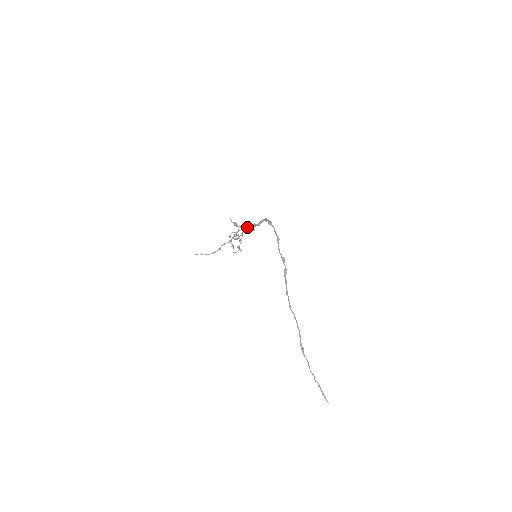
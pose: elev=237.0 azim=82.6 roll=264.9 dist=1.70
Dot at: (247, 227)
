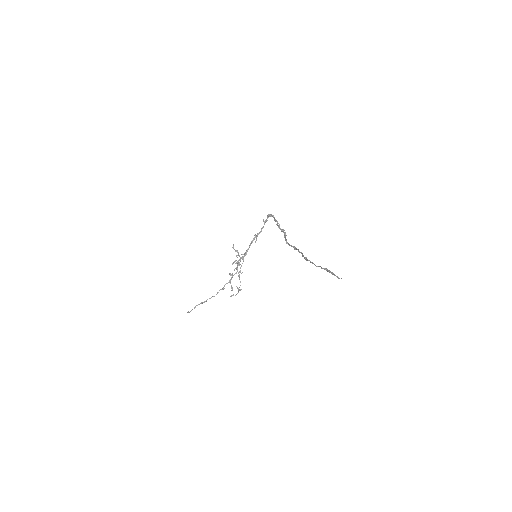
Dot at: (249, 247)
